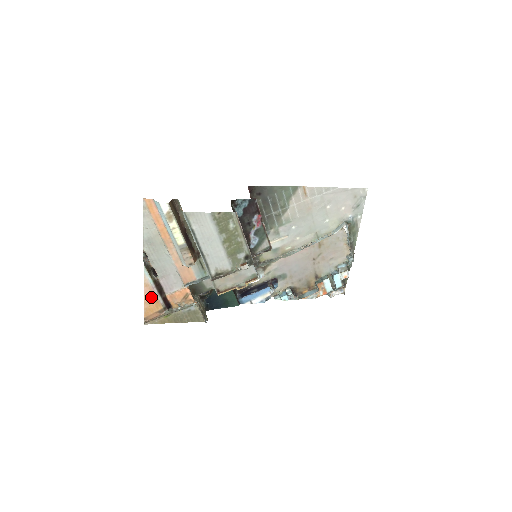
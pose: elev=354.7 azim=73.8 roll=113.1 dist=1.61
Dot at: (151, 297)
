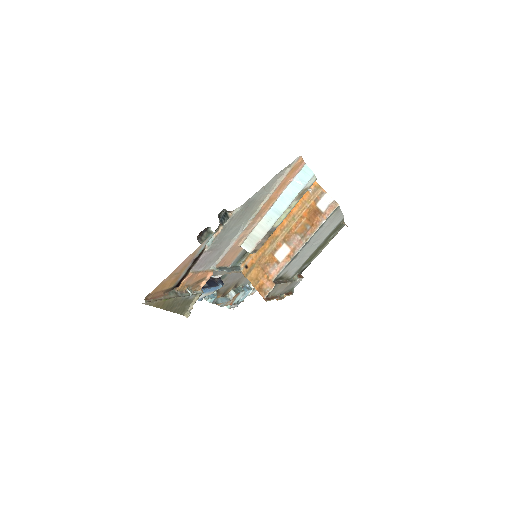
Dot at: (180, 270)
